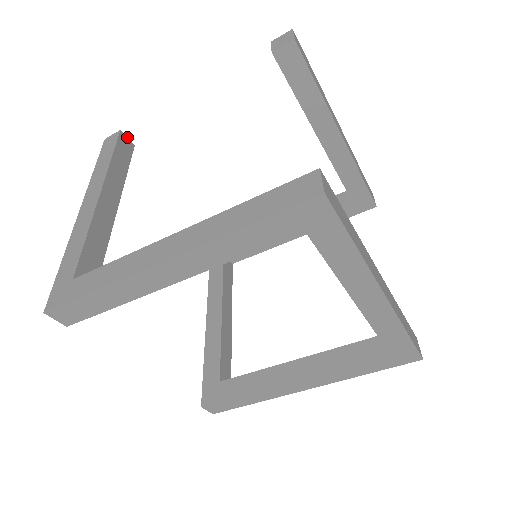
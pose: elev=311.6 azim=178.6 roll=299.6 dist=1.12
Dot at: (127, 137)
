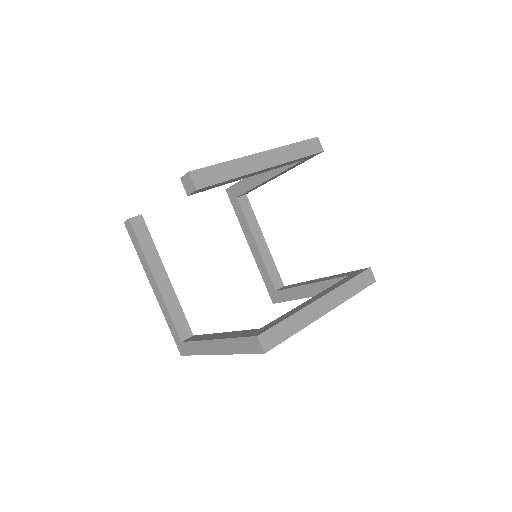
Dot at: (135, 217)
